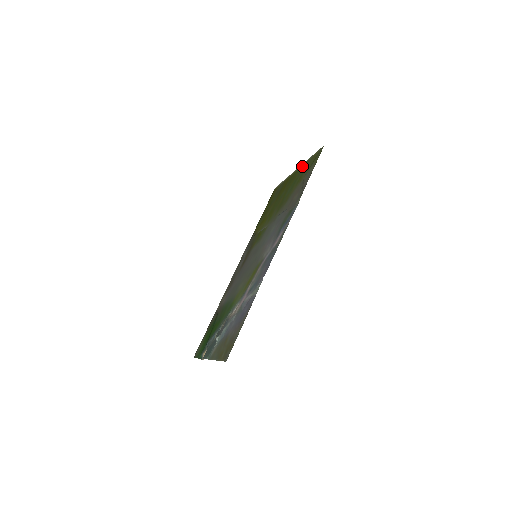
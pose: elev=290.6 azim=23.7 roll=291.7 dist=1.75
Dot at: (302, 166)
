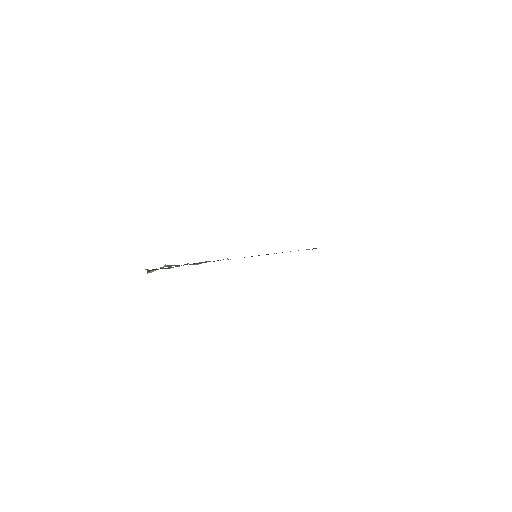
Dot at: occluded
